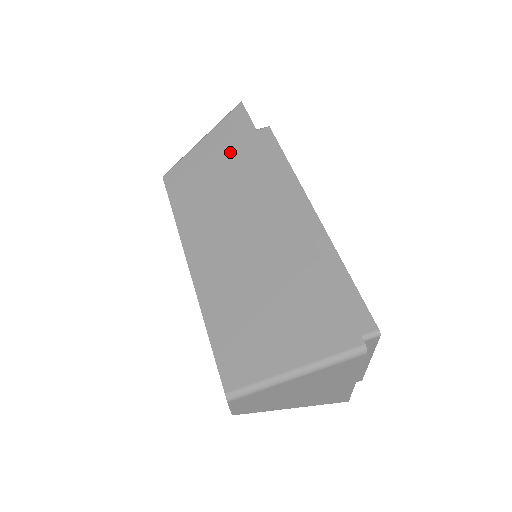
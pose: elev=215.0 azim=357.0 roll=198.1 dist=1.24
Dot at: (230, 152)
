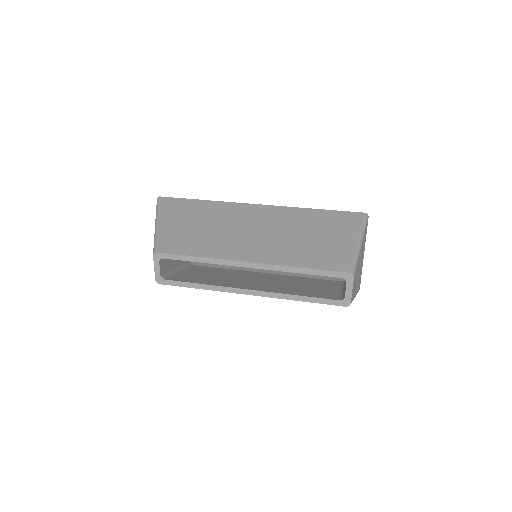
Dot at: (190, 214)
